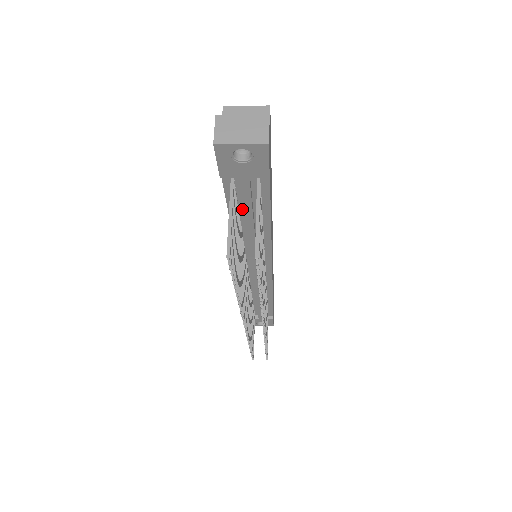
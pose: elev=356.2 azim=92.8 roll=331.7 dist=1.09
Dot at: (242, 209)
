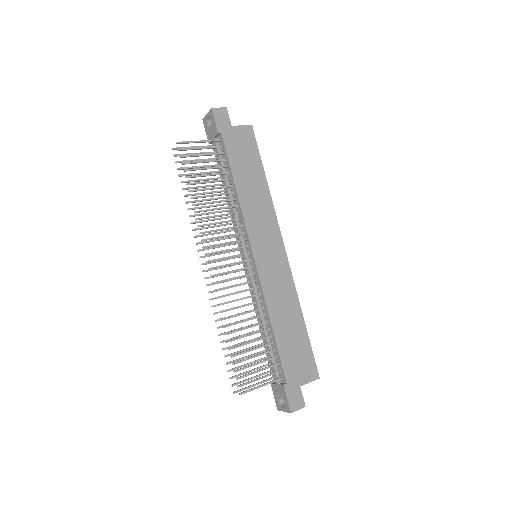
Dot at: occluded
